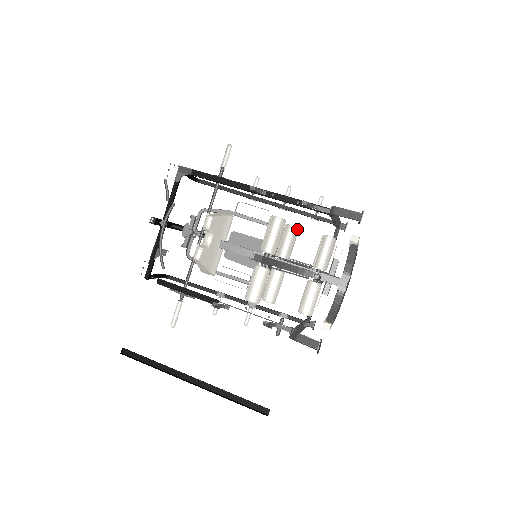
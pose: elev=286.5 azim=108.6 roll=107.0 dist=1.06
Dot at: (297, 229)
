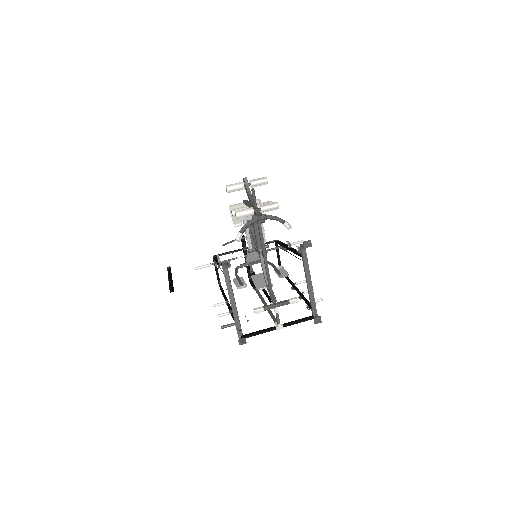
Dot at: occluded
